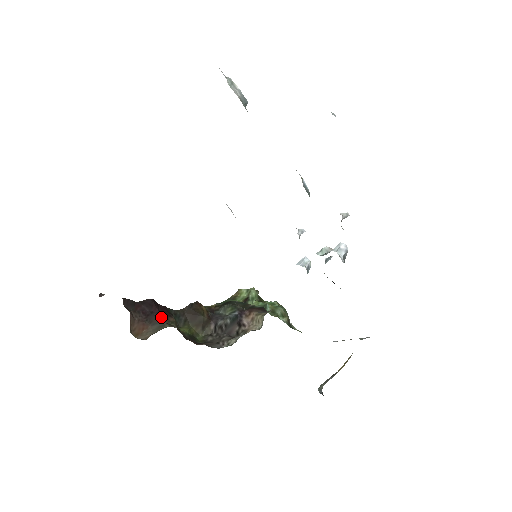
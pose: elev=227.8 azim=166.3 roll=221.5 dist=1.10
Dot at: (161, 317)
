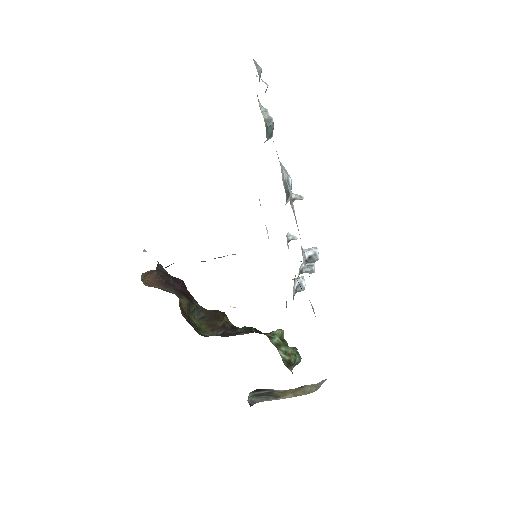
Dot at: (178, 292)
